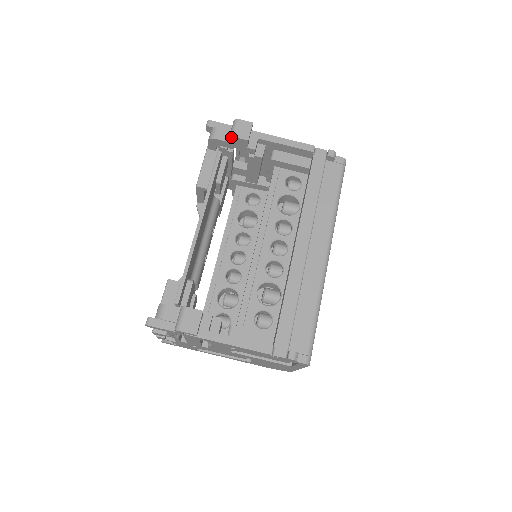
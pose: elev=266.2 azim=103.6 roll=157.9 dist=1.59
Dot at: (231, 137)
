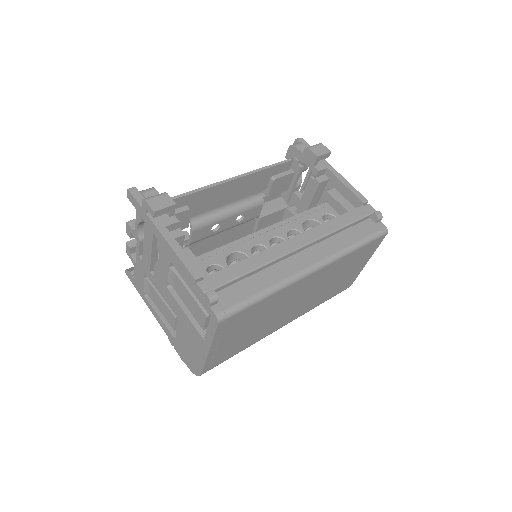
Dot at: (307, 148)
